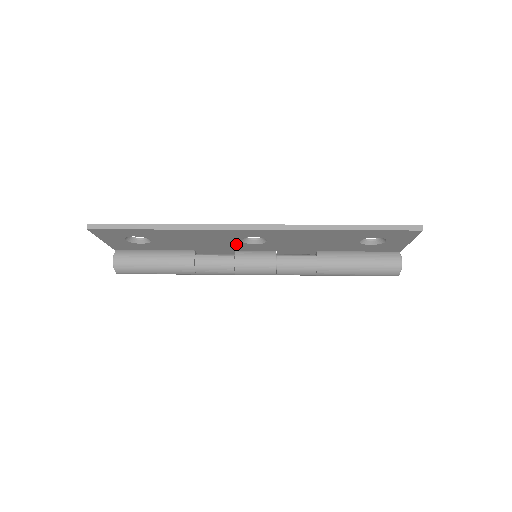
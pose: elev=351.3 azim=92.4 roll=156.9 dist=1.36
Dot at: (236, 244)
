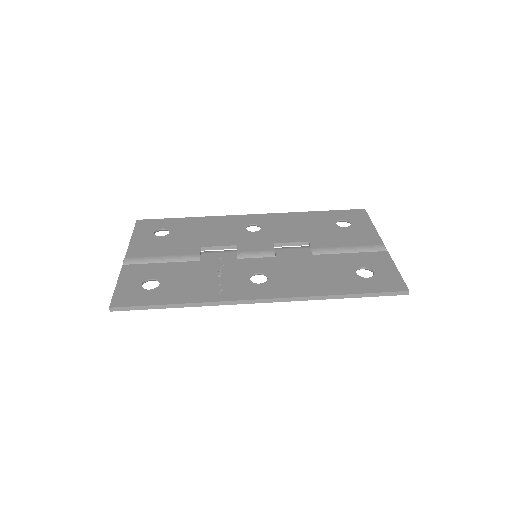
Dot at: occluded
